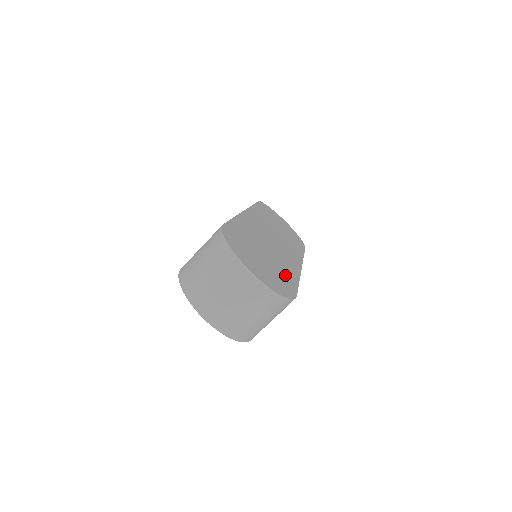
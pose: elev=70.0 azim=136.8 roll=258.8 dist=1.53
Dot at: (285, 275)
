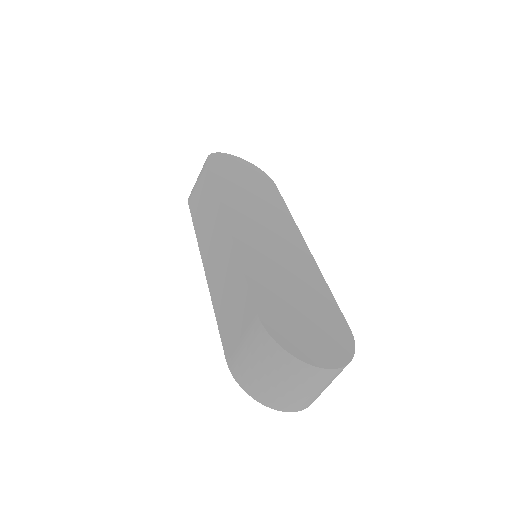
Dot at: (323, 303)
